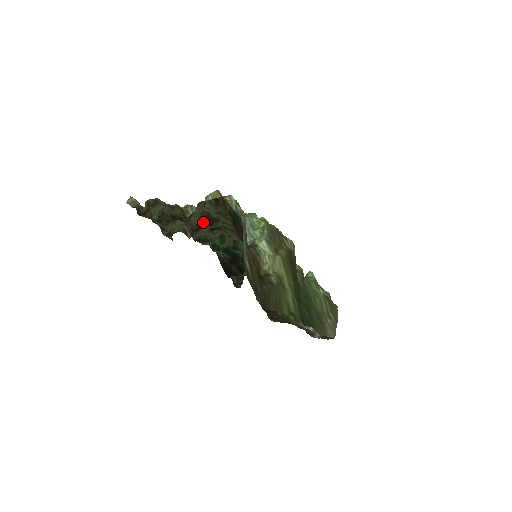
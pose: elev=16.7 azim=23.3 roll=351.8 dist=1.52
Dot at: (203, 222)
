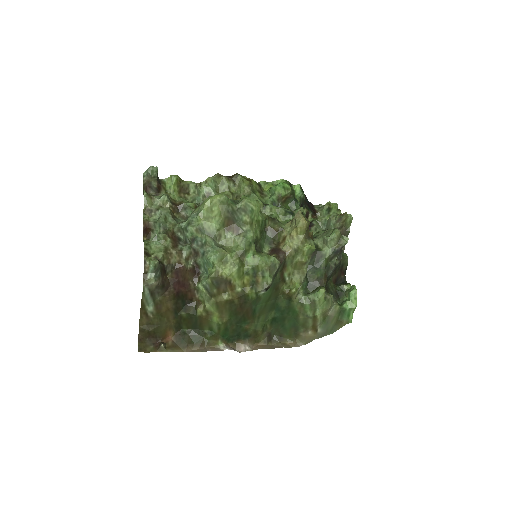
Dot at: occluded
